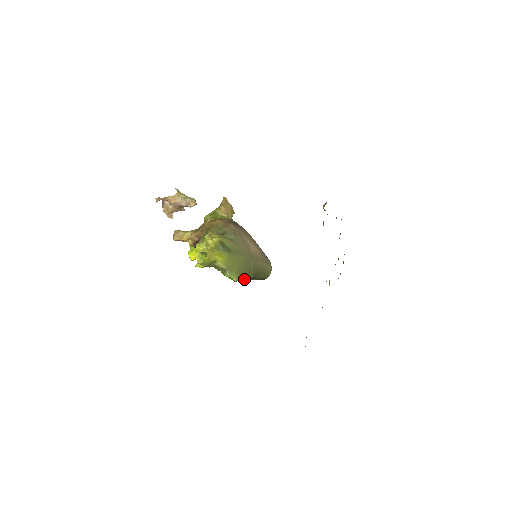
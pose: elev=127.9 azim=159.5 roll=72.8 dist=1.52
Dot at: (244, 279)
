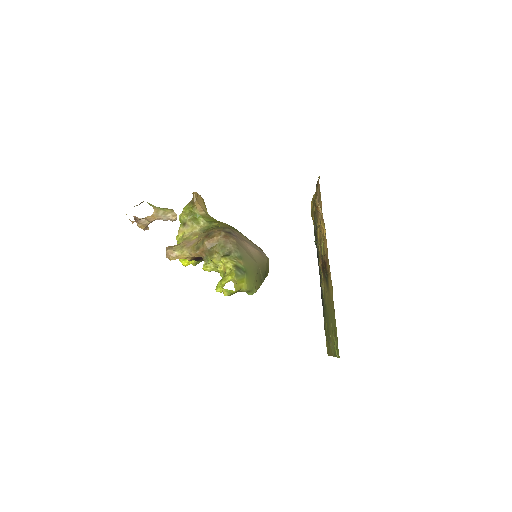
Dot at: (259, 287)
